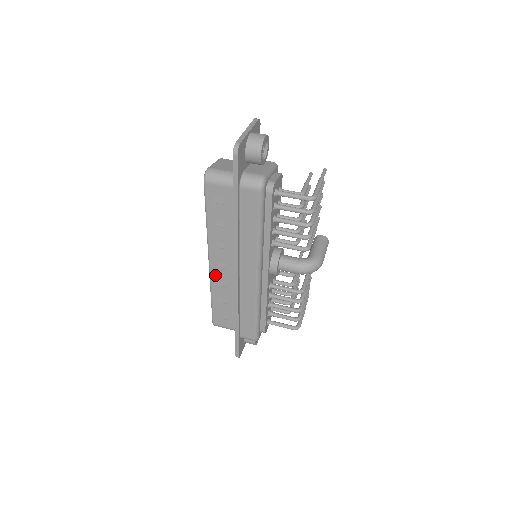
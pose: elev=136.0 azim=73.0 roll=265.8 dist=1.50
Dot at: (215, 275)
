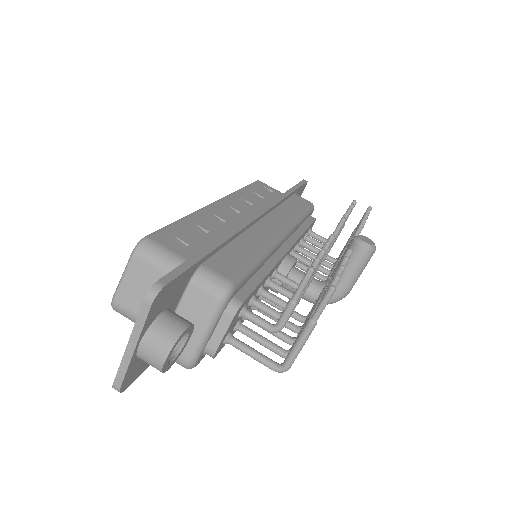
Dot at: occluded
